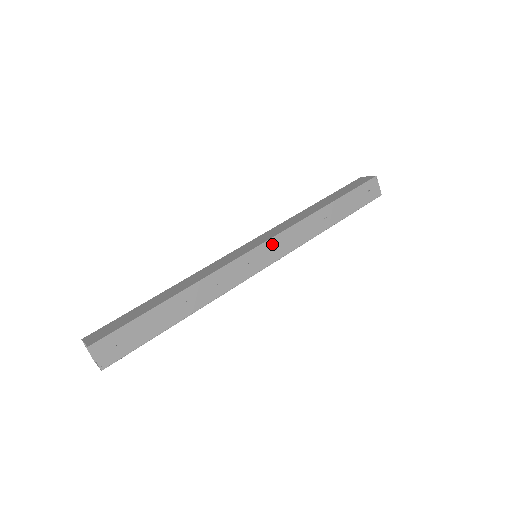
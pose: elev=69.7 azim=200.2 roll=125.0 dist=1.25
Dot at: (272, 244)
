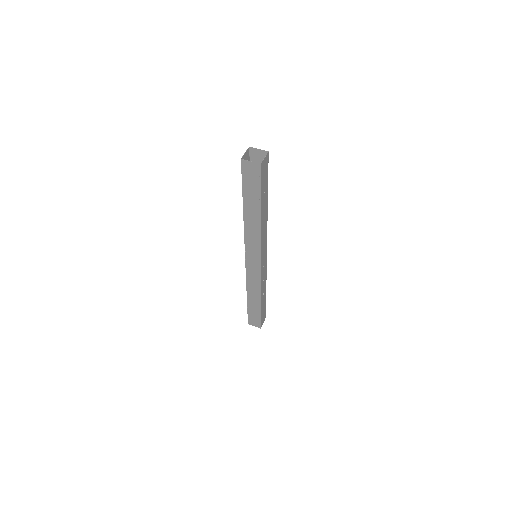
Dot at: (265, 262)
